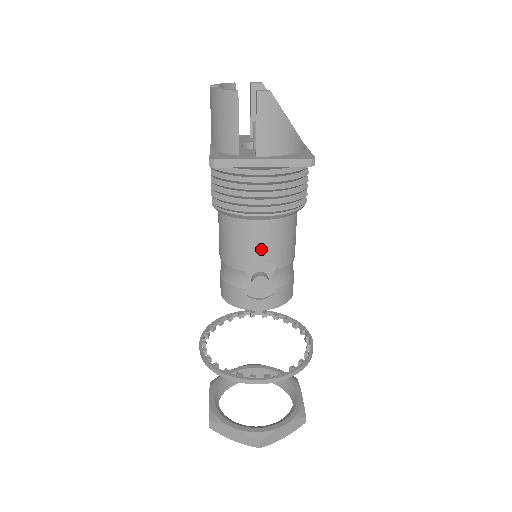
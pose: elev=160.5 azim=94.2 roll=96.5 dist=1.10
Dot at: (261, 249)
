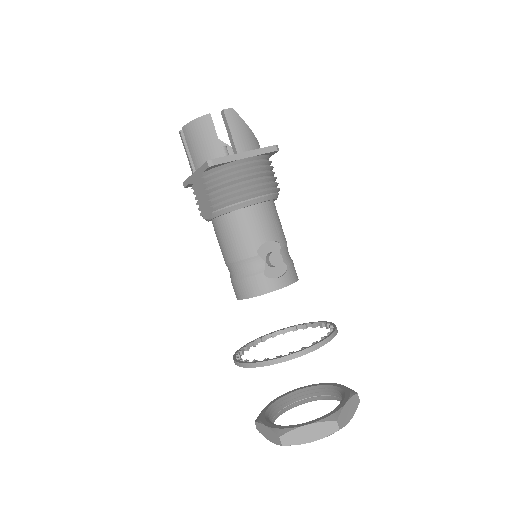
Dot at: (265, 230)
